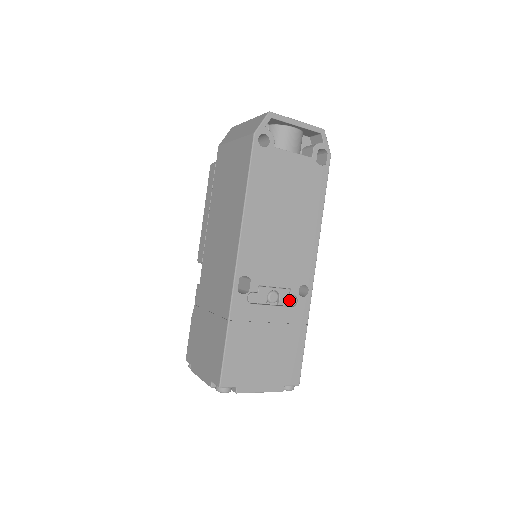
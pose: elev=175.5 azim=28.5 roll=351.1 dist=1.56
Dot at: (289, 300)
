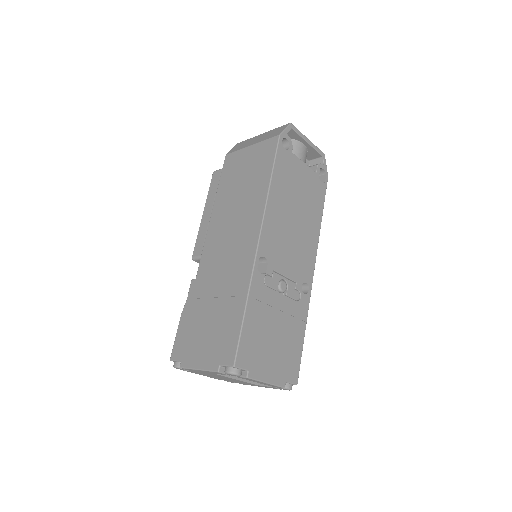
Dot at: (294, 293)
